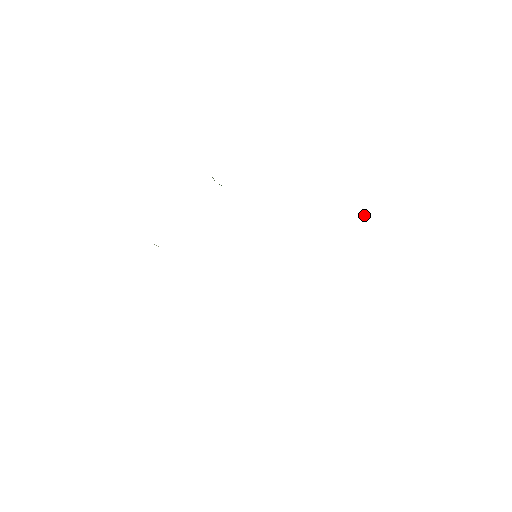
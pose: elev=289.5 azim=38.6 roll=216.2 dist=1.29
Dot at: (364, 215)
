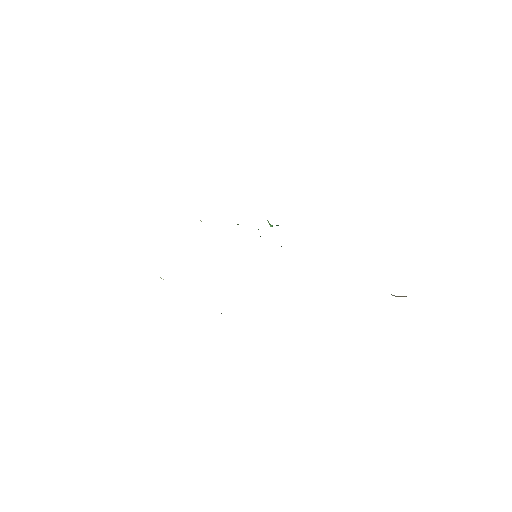
Dot at: occluded
